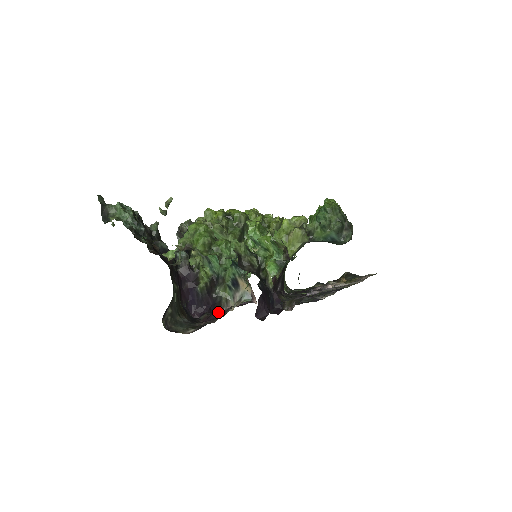
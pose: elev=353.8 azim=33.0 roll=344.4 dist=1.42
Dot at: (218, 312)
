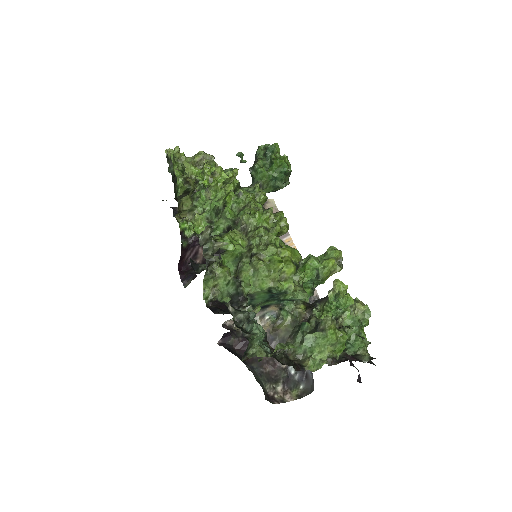
Dot at: (226, 321)
